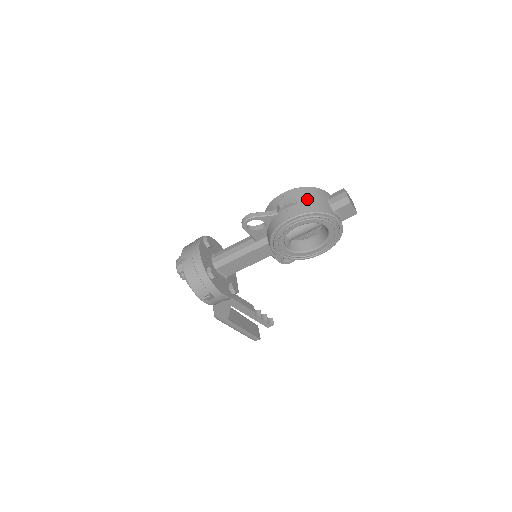
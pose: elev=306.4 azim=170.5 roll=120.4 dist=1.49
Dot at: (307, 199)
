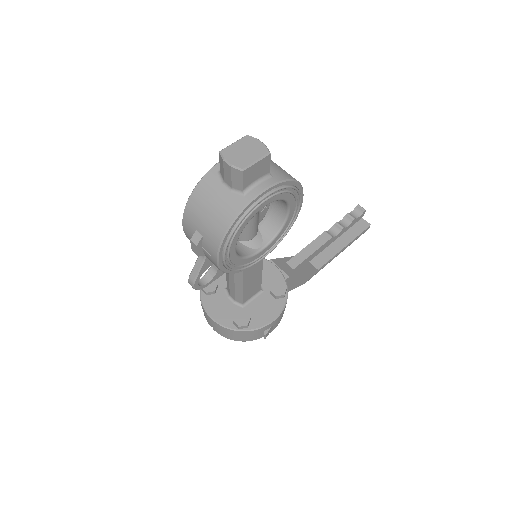
Dot at: (204, 219)
